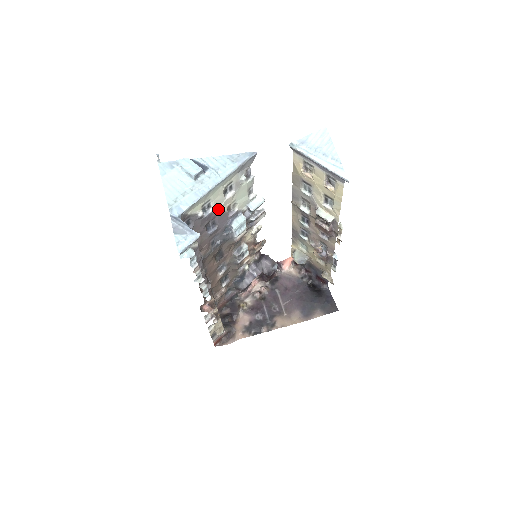
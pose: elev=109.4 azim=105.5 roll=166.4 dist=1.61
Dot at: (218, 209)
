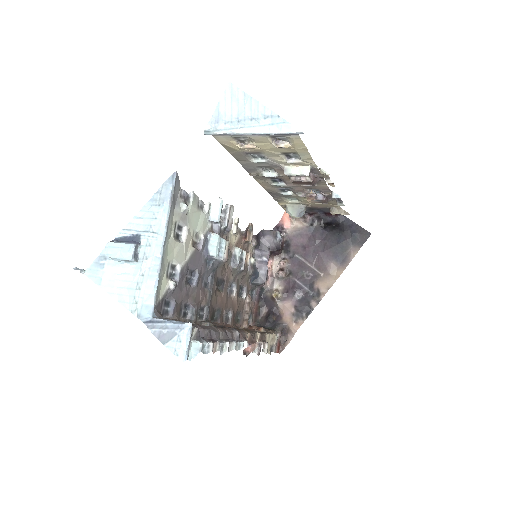
Dot at: (184, 258)
